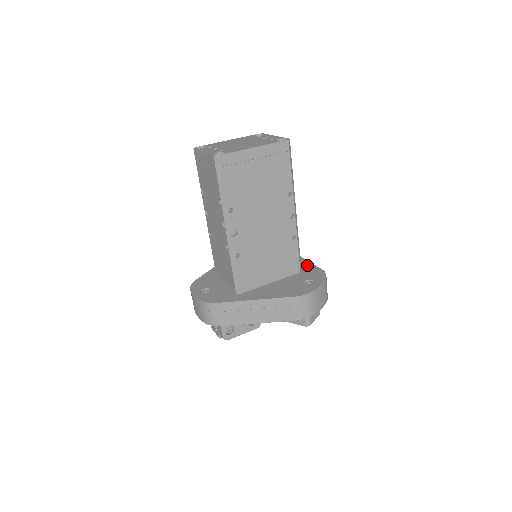
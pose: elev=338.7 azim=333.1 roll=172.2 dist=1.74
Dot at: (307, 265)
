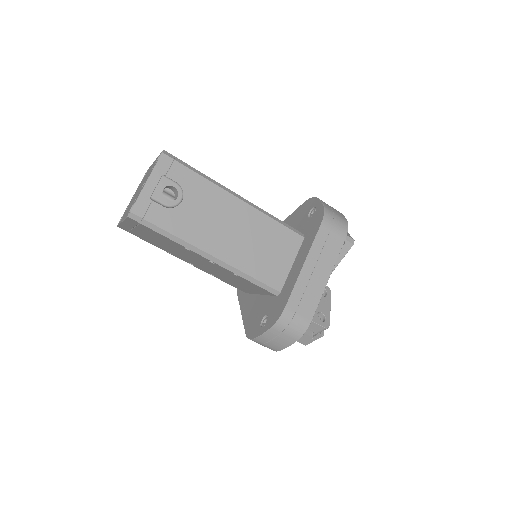
Dot at: (289, 286)
